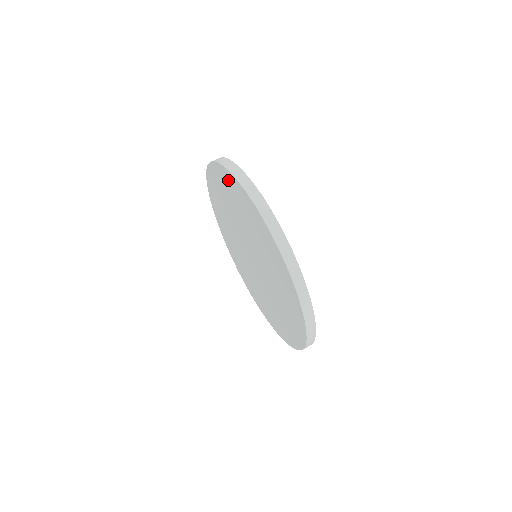
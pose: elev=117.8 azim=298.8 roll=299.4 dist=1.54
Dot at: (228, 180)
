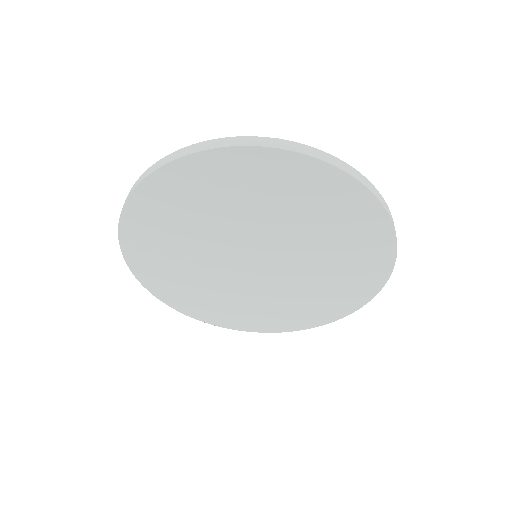
Dot at: (202, 170)
